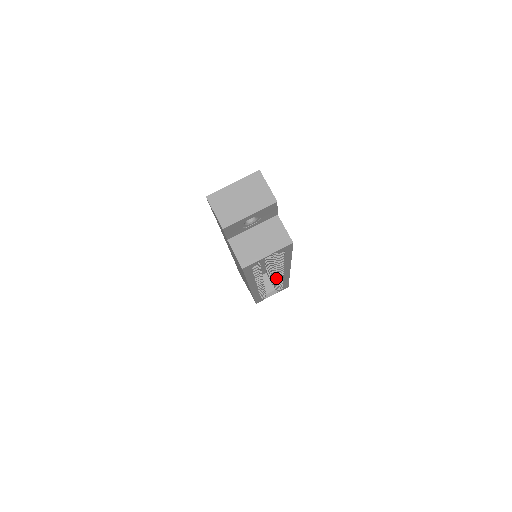
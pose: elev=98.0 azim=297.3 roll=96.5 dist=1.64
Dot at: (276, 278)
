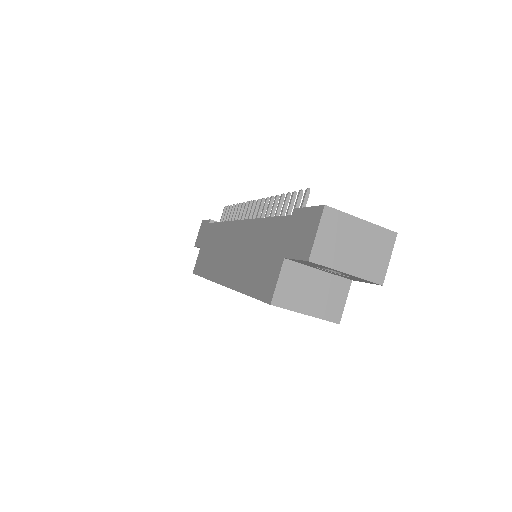
Dot at: occluded
